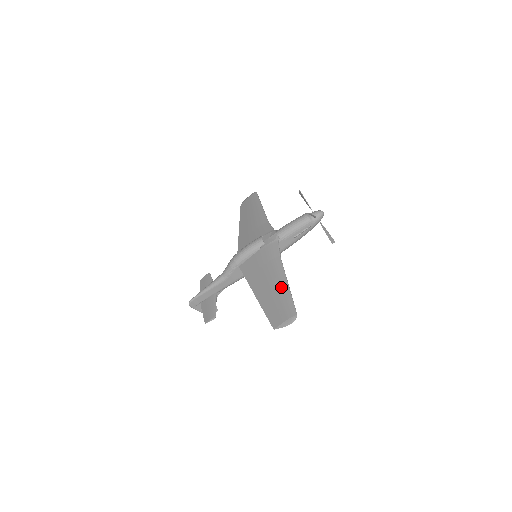
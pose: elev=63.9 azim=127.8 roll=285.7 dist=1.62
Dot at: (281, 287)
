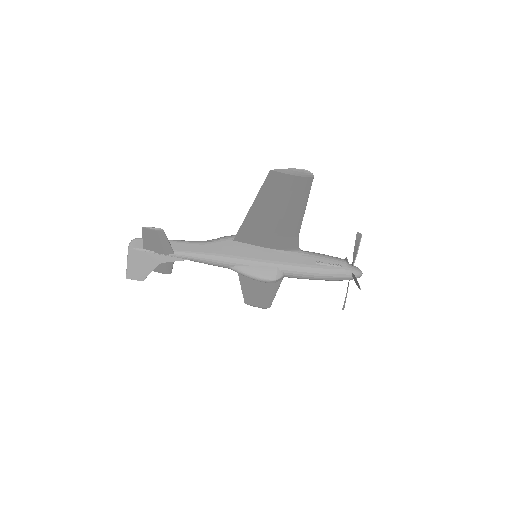
Dot at: occluded
